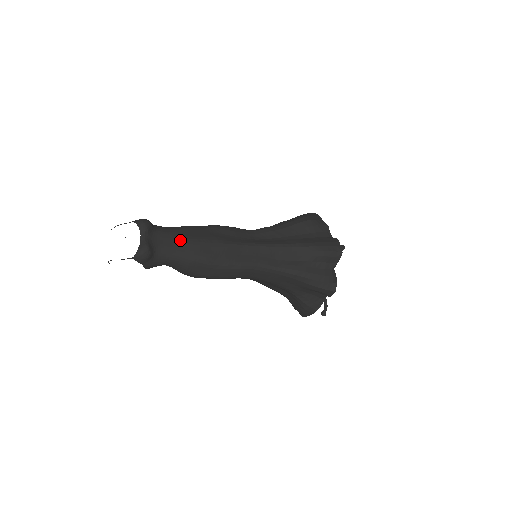
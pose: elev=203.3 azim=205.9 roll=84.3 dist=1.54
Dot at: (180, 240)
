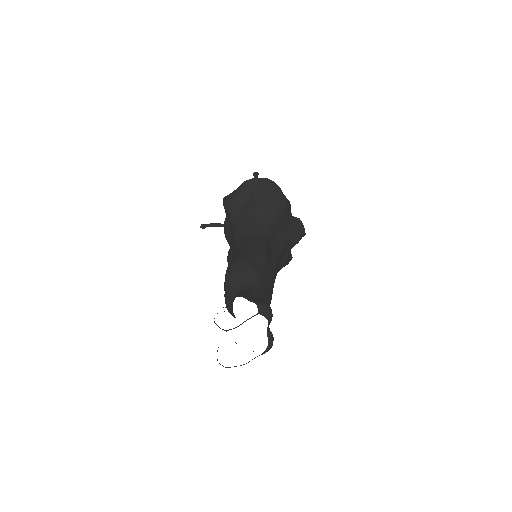
Dot at: (269, 302)
